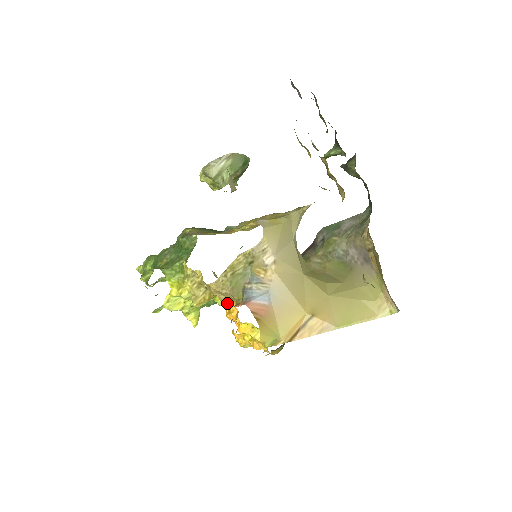
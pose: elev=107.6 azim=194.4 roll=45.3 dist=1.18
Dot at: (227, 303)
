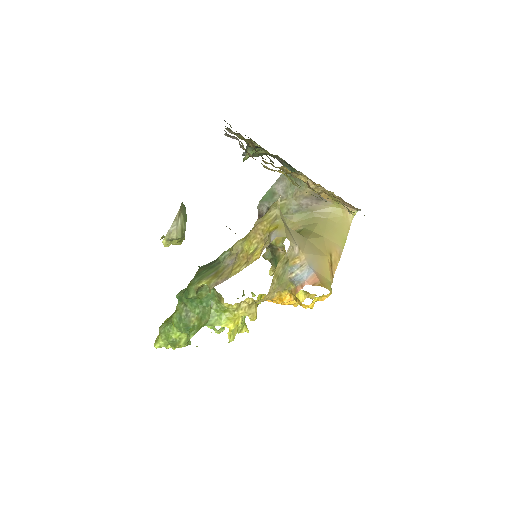
Dot at: (277, 297)
